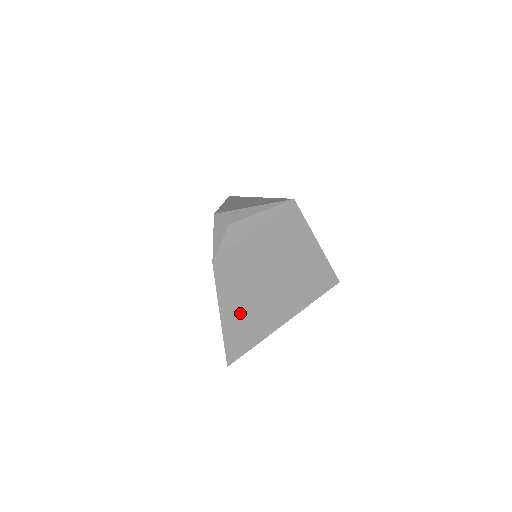
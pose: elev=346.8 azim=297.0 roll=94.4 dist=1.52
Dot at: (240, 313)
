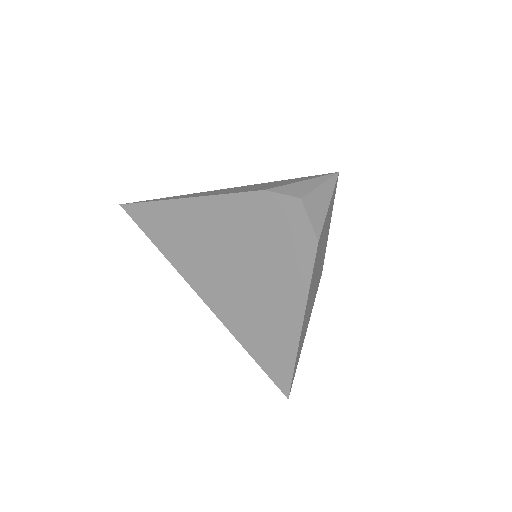
Dot at: (306, 315)
